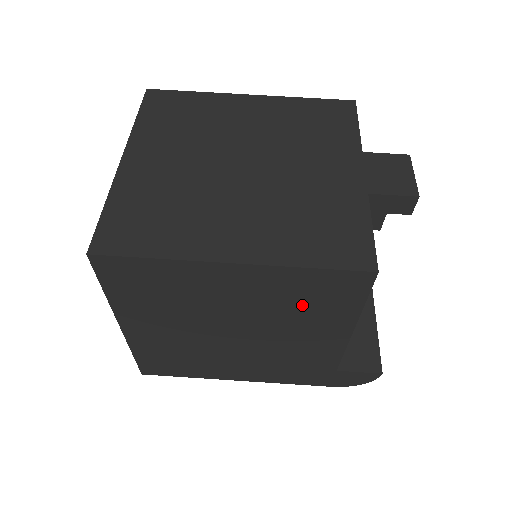
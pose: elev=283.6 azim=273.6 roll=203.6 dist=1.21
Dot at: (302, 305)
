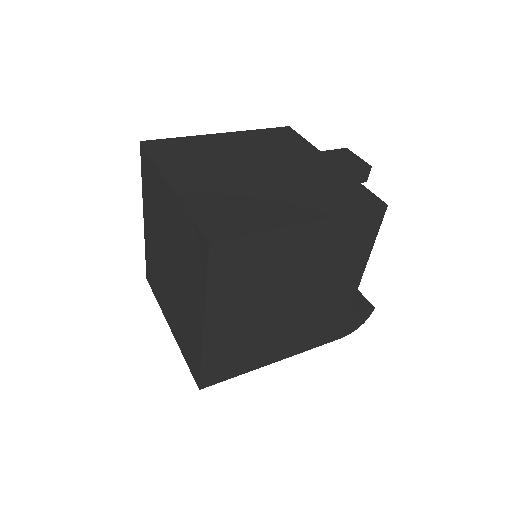
Dot at: (341, 251)
